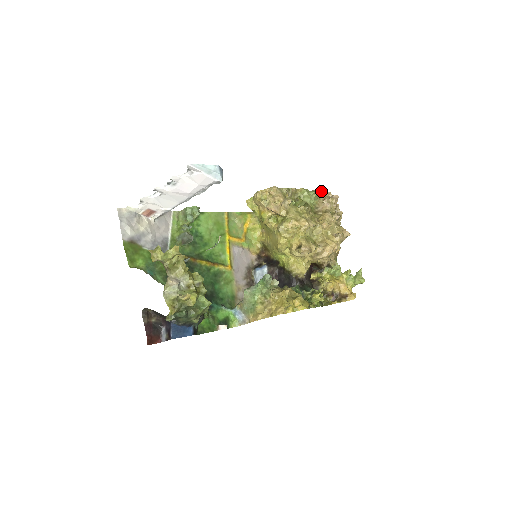
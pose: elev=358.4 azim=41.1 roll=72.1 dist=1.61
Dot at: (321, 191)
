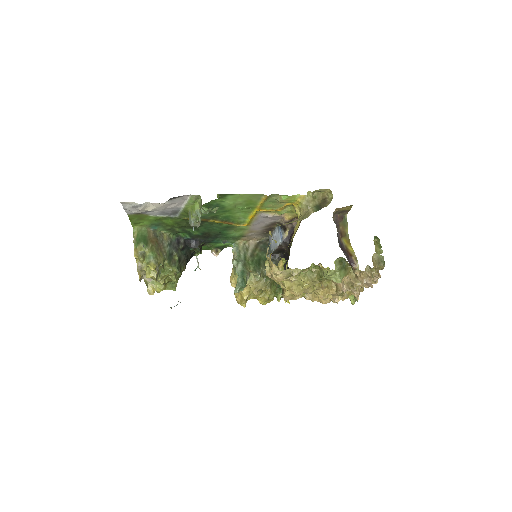
Dot at: (362, 271)
